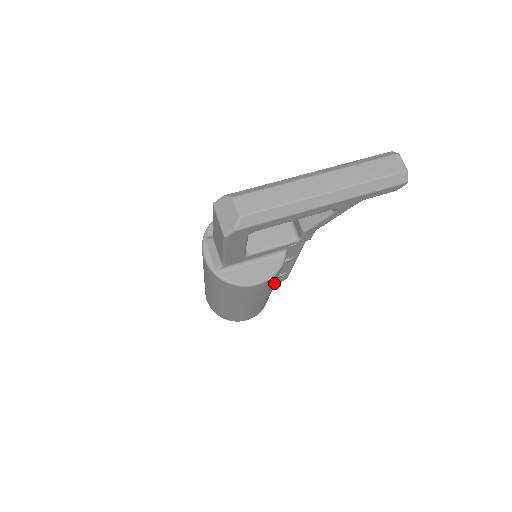
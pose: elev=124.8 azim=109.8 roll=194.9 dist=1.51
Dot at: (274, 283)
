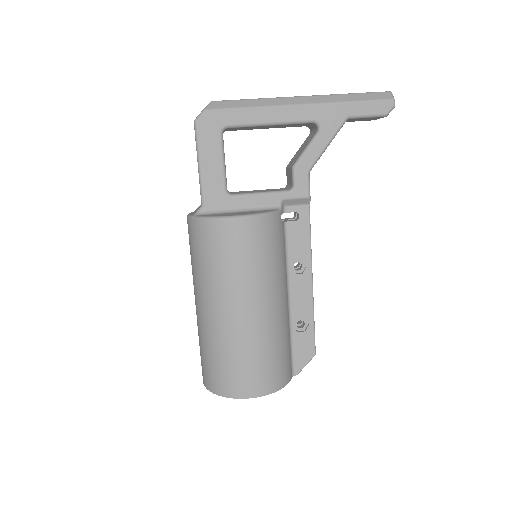
Dot at: (273, 273)
